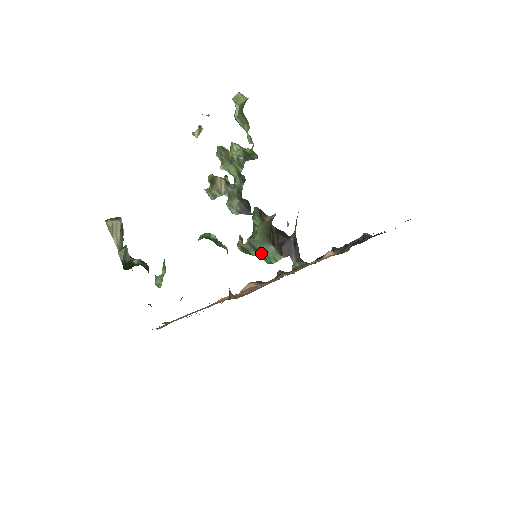
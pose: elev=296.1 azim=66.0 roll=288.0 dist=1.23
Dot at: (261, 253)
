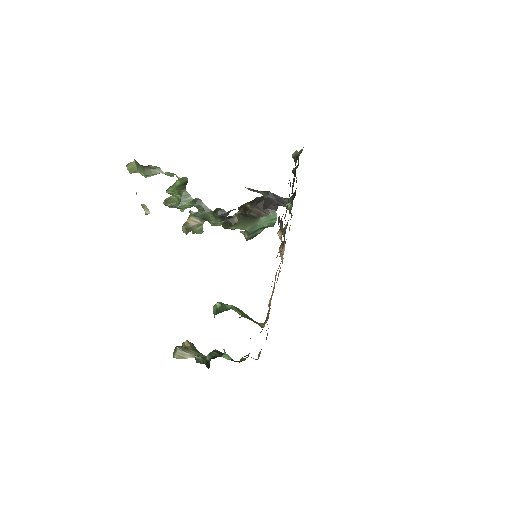
Dot at: (262, 228)
